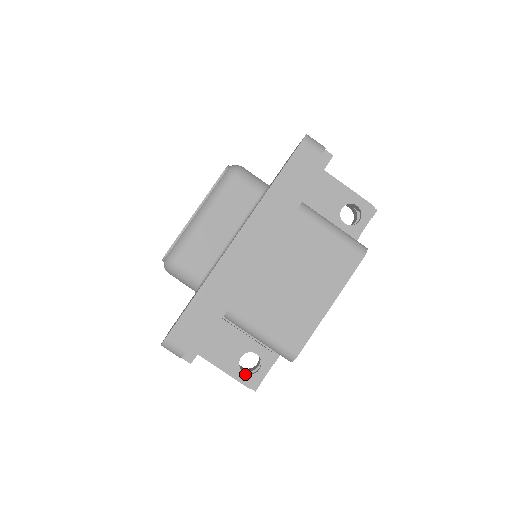
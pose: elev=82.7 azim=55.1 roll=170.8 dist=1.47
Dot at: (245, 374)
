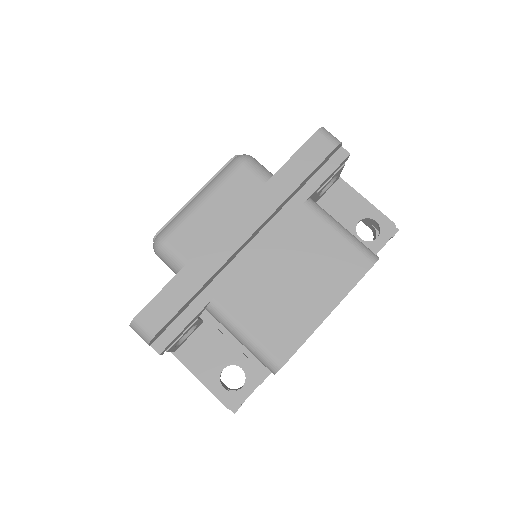
Dot at: (225, 390)
